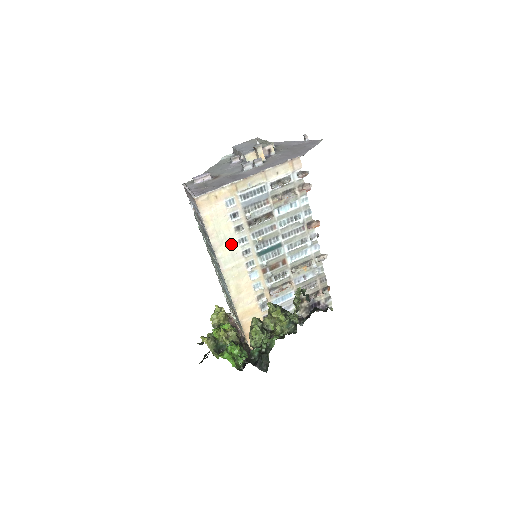
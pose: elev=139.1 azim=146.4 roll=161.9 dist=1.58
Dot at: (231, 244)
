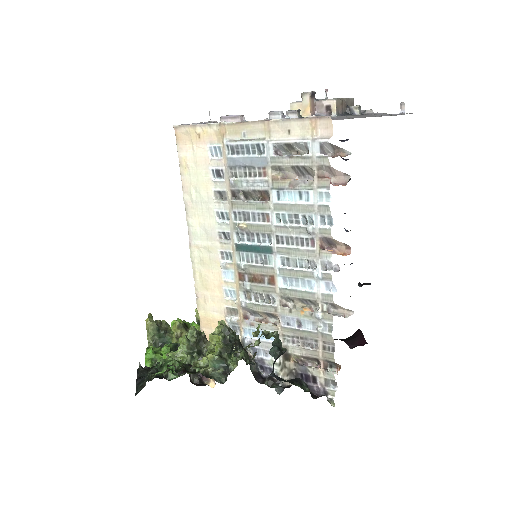
Dot at: (207, 213)
